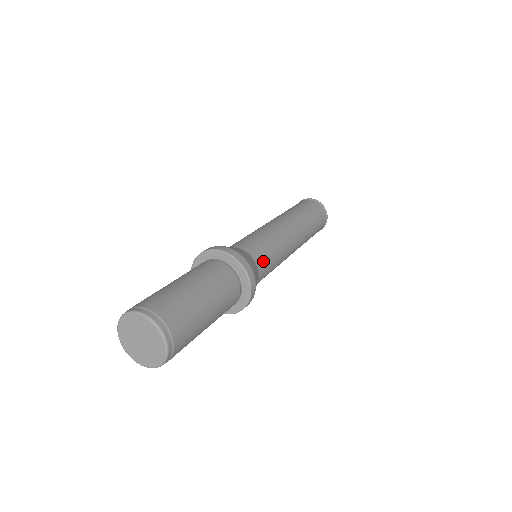
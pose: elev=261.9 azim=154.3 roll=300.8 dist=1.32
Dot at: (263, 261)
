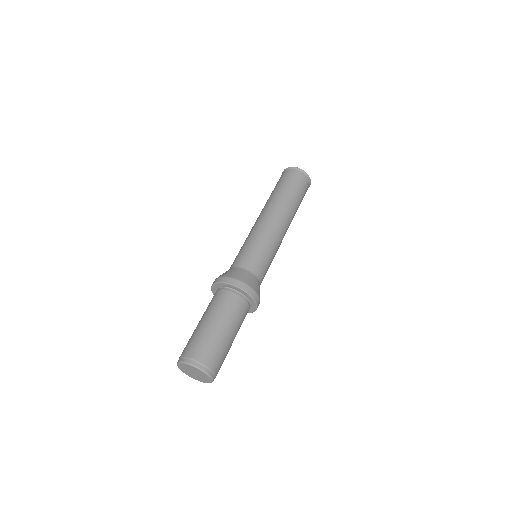
Dot at: (259, 267)
